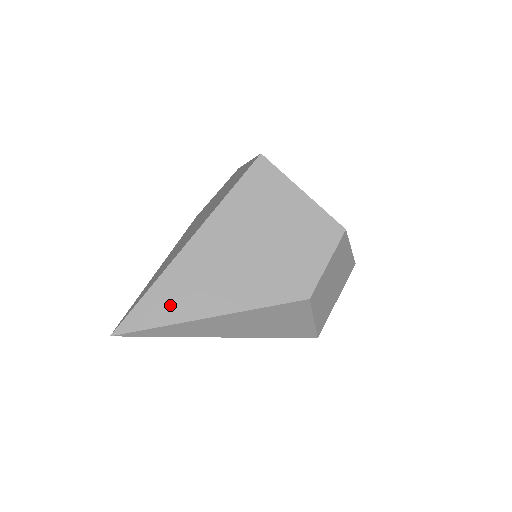
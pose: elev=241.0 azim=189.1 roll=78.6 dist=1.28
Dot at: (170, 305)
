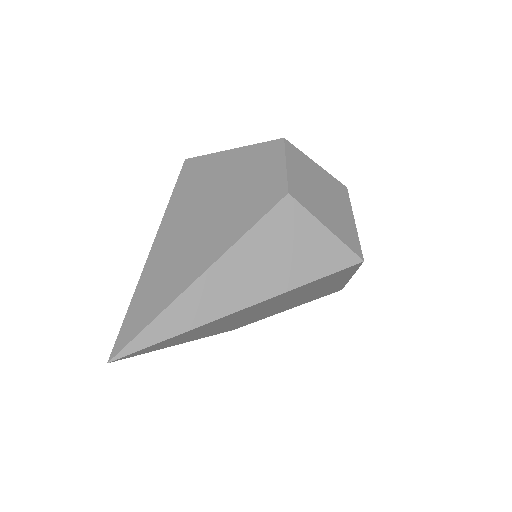
Dot at: (157, 295)
